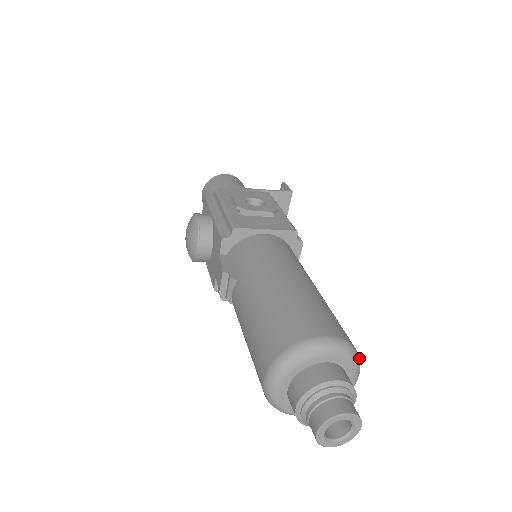
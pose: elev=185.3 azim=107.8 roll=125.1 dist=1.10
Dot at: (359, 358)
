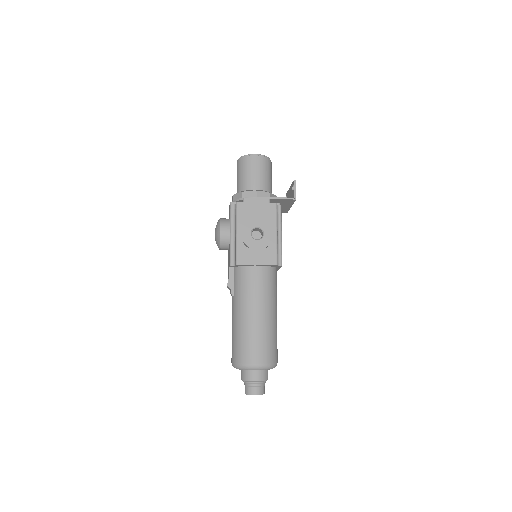
Dot at: (275, 365)
